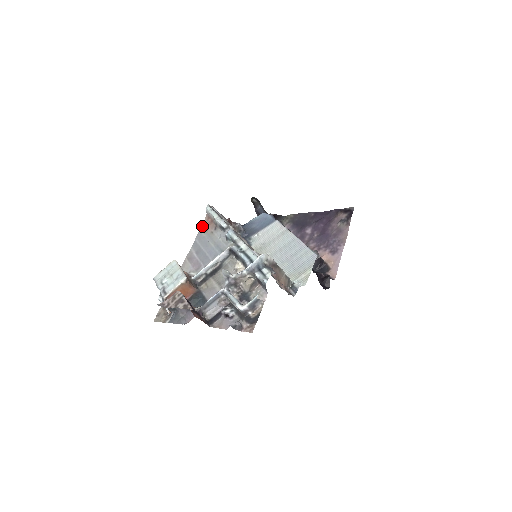
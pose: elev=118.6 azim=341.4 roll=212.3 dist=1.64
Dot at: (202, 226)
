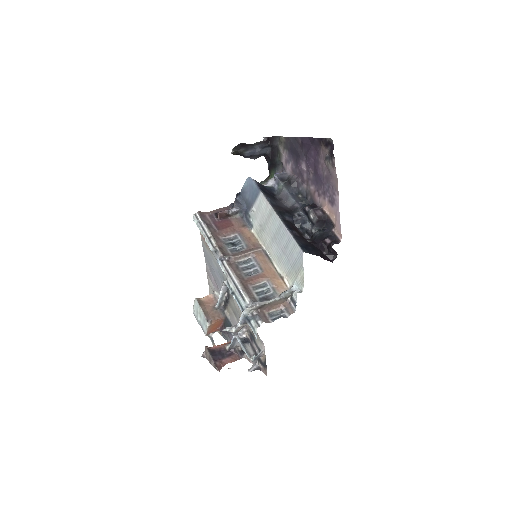
Dot at: (201, 238)
